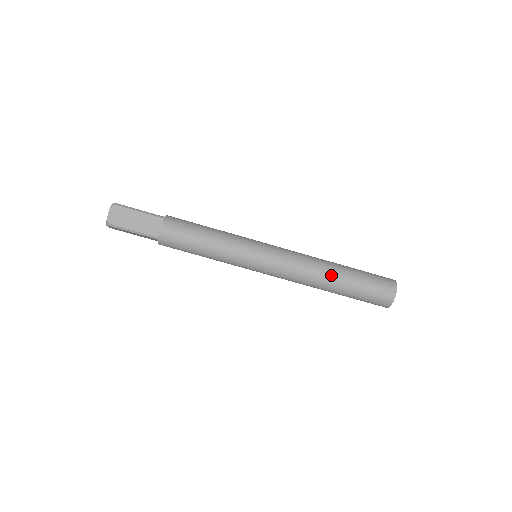
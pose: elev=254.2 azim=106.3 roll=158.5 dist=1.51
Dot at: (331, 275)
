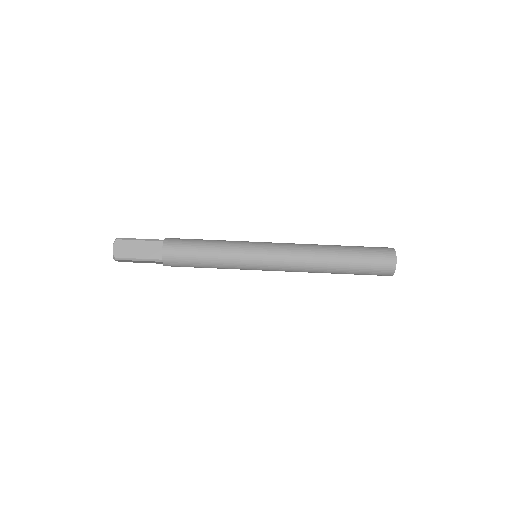
Dot at: (329, 257)
